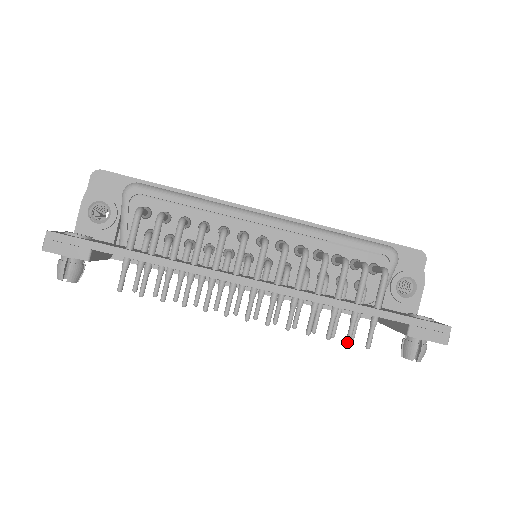
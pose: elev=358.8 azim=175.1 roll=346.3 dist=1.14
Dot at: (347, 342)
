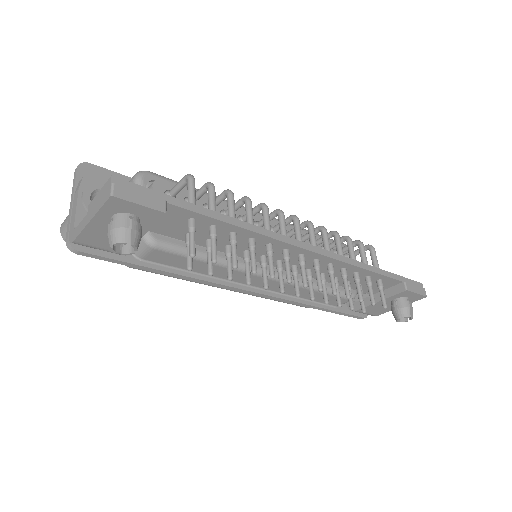
Dot at: (374, 302)
